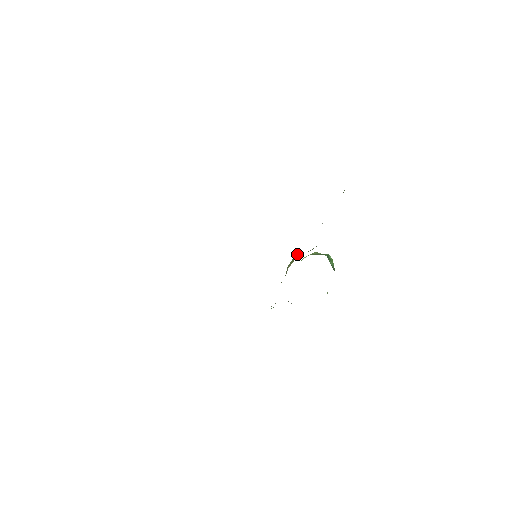
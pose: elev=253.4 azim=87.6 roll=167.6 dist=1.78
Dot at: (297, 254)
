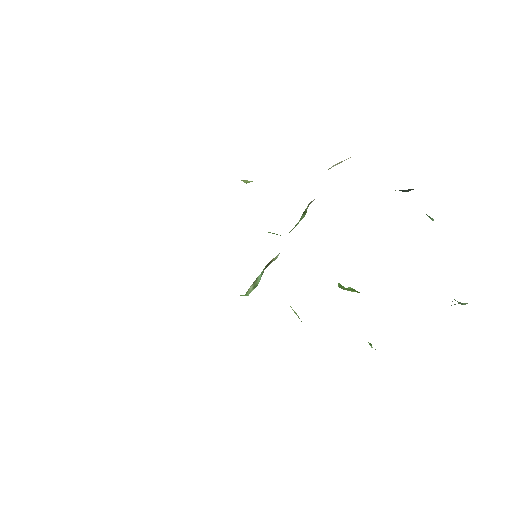
Dot at: occluded
